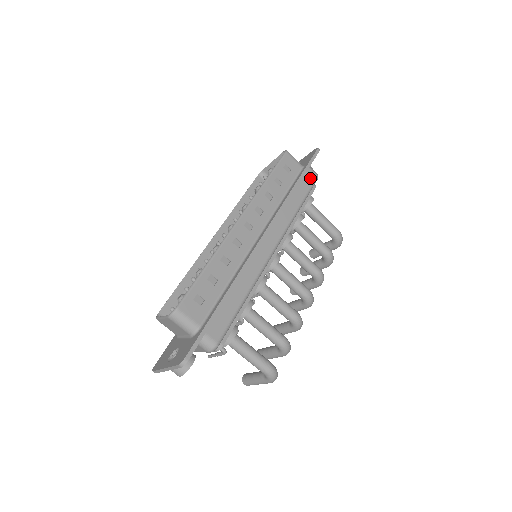
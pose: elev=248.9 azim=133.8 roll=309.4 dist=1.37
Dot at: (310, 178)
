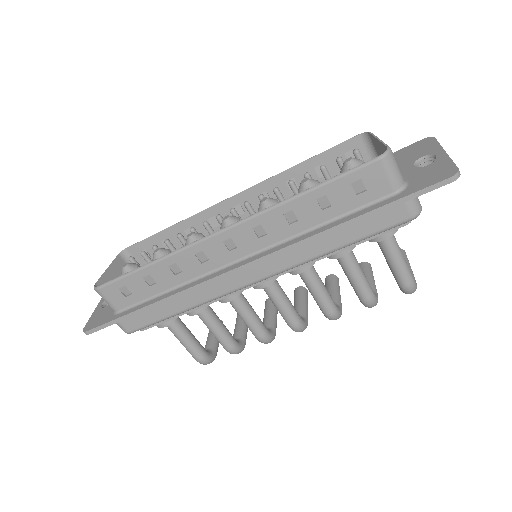
Dot at: (393, 217)
